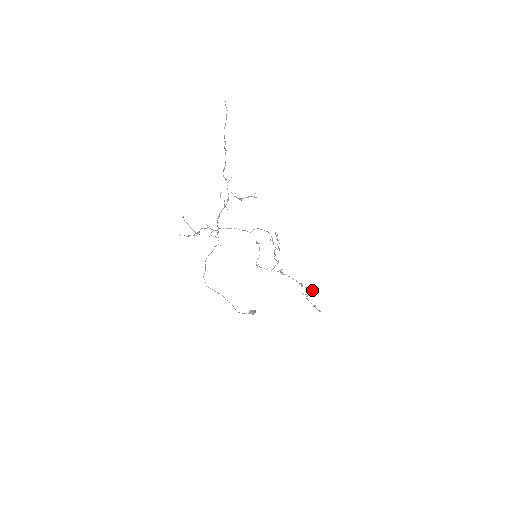
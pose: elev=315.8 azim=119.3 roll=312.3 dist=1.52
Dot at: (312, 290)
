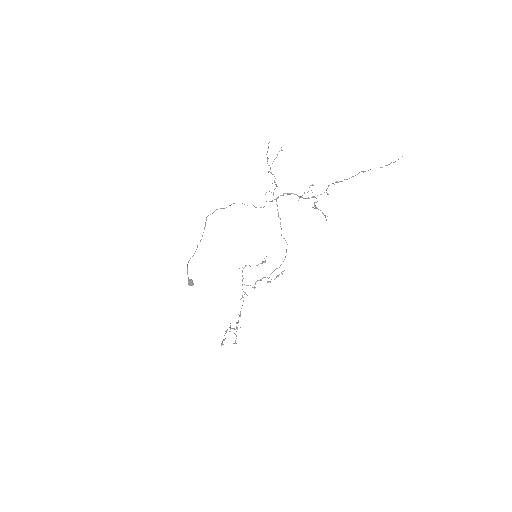
Dot at: occluded
